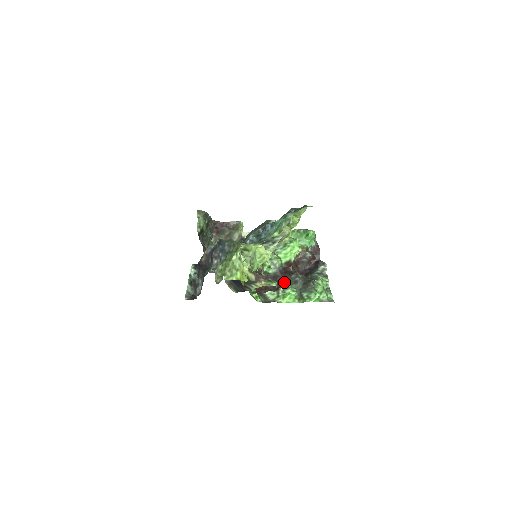
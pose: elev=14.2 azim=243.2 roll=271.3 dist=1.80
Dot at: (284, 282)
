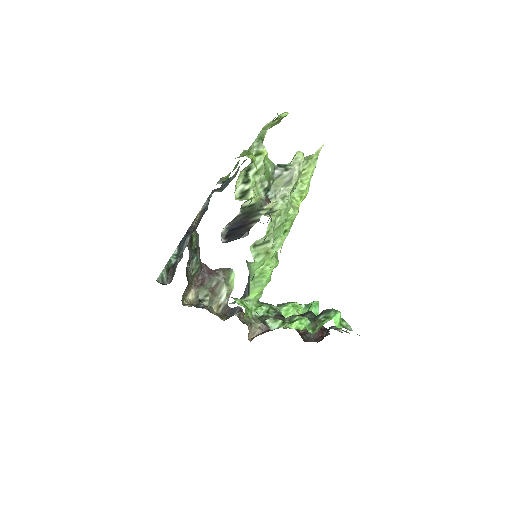
Dot at: occluded
